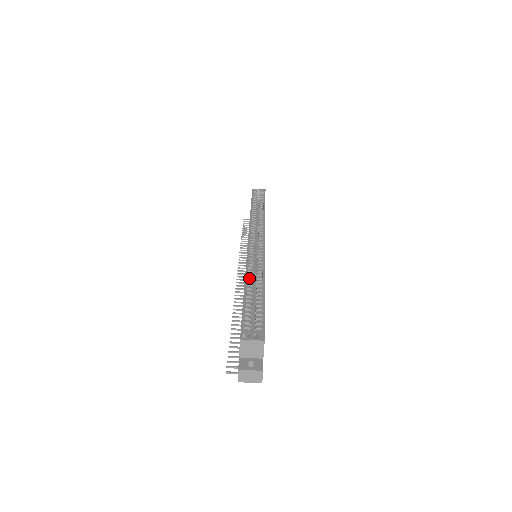
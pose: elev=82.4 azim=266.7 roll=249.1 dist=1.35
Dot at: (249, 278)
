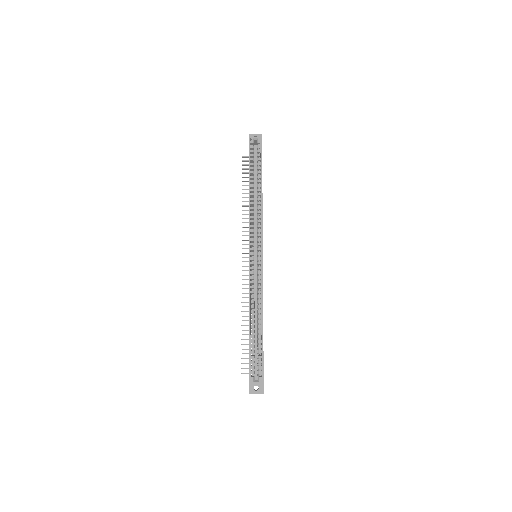
Dot at: occluded
